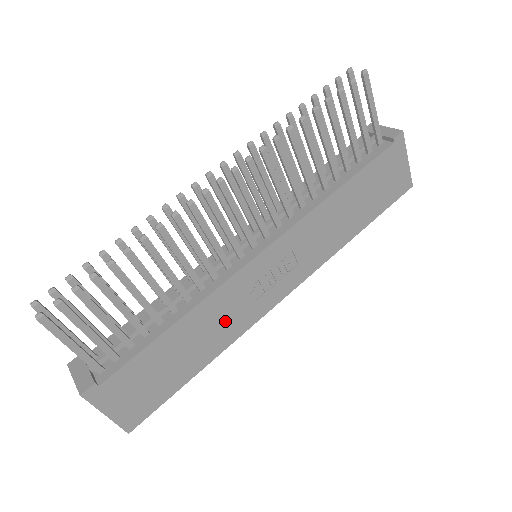
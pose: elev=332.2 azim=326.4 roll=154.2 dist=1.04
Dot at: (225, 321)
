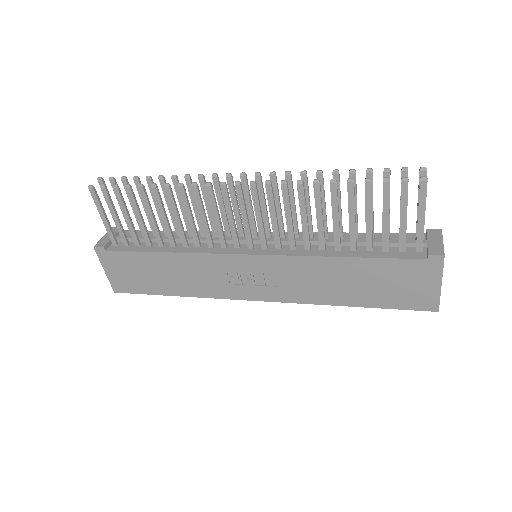
Dot at: (202, 279)
